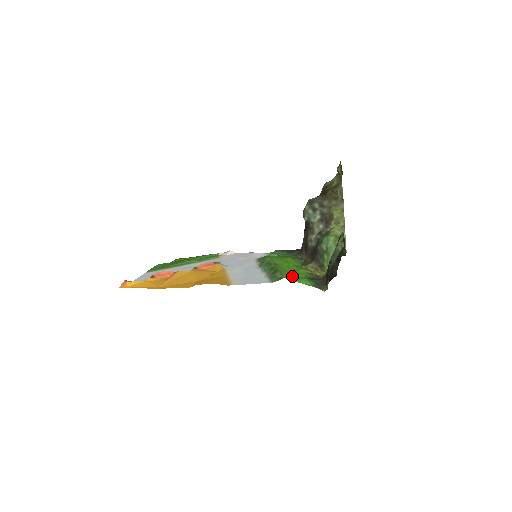
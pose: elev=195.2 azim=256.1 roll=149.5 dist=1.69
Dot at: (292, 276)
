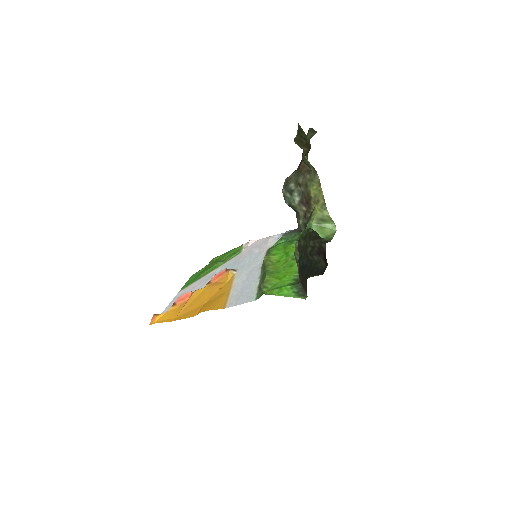
Dot at: (278, 283)
